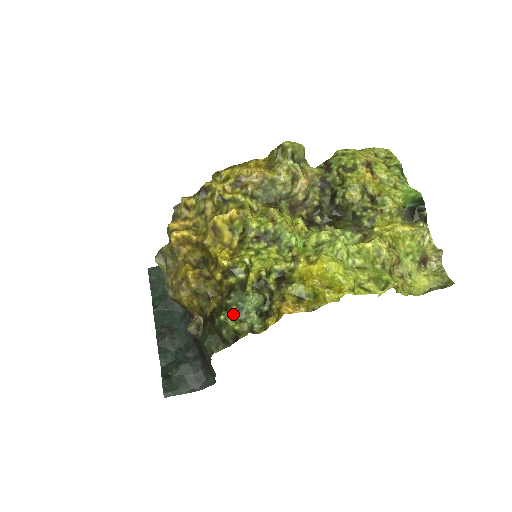
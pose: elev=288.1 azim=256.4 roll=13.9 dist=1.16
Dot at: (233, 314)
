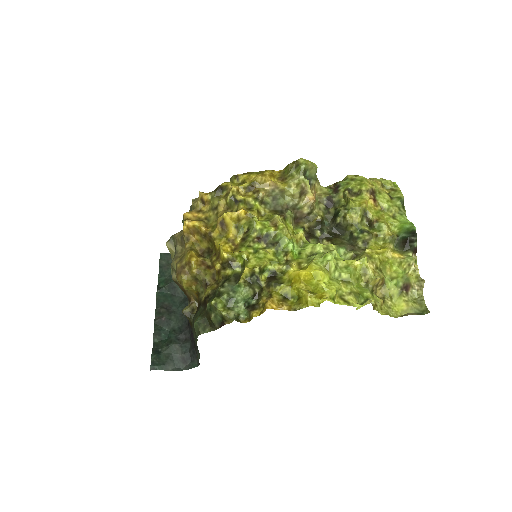
Dot at: (223, 301)
